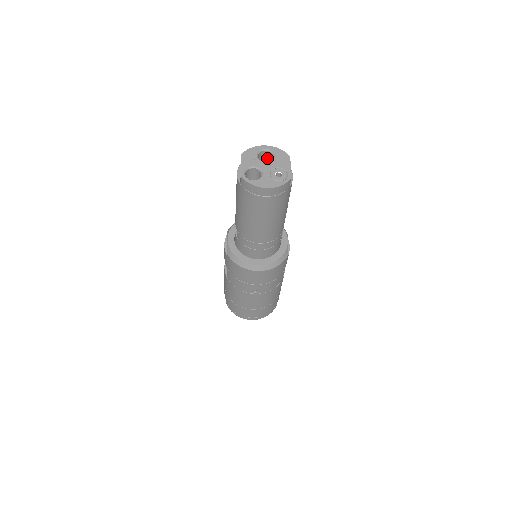
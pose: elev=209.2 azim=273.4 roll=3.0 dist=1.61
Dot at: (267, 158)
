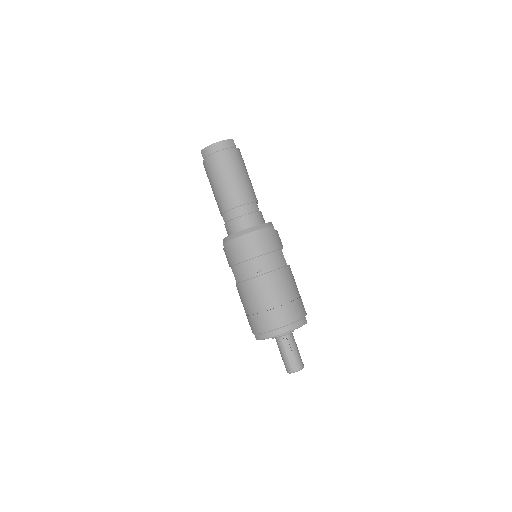
Dot at: occluded
